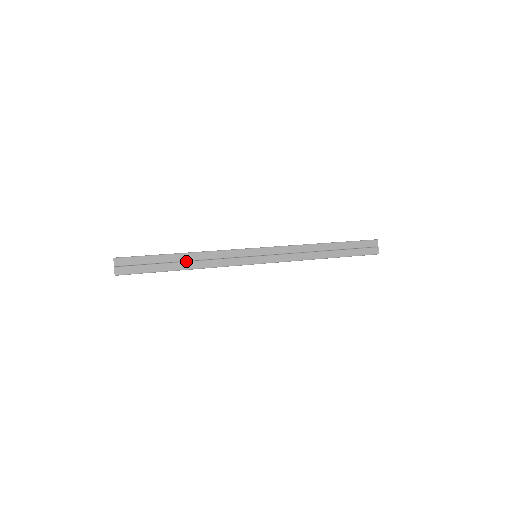
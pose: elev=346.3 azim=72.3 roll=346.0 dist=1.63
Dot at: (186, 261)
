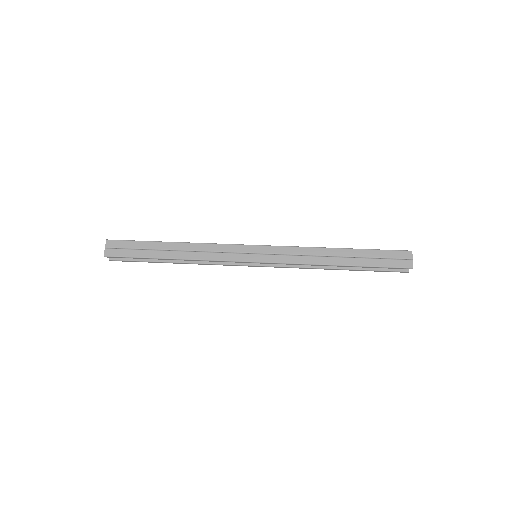
Dot at: (176, 250)
